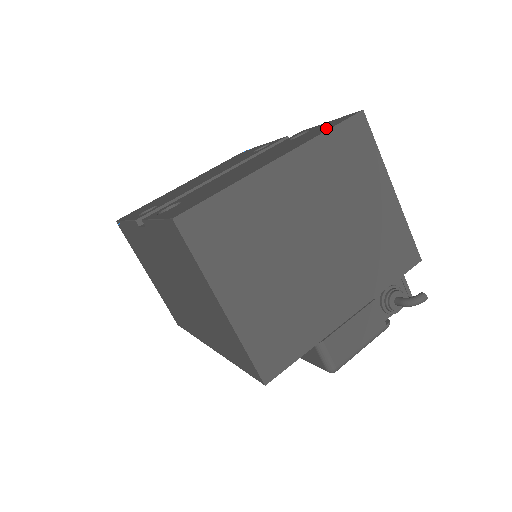
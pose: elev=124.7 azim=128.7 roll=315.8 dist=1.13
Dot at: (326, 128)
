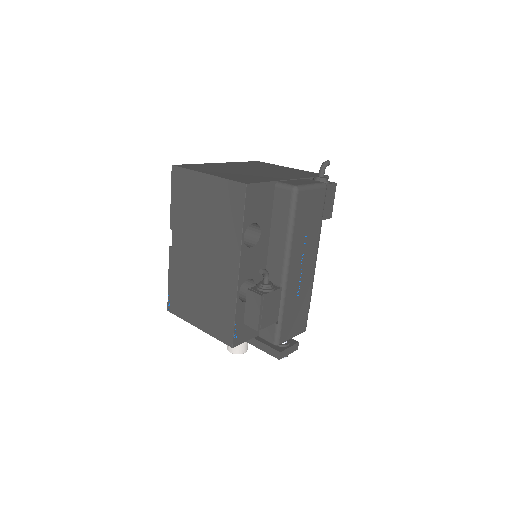
Dot at: occluded
